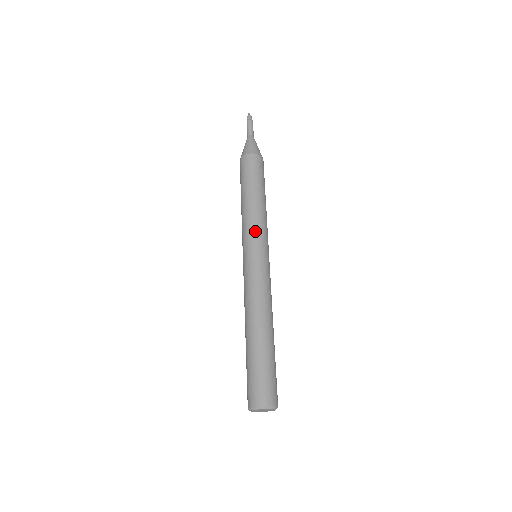
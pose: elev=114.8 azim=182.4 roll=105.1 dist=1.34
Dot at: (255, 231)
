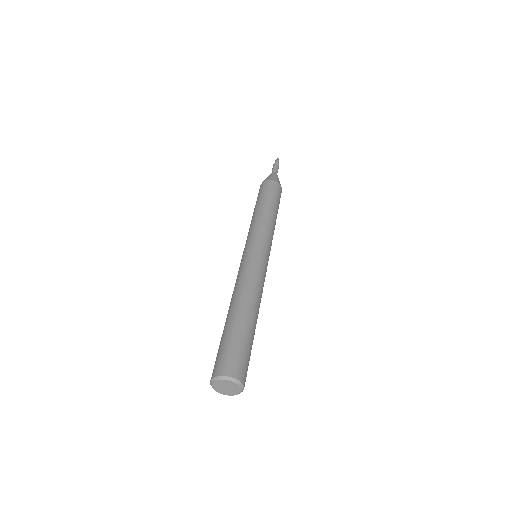
Dot at: (266, 234)
